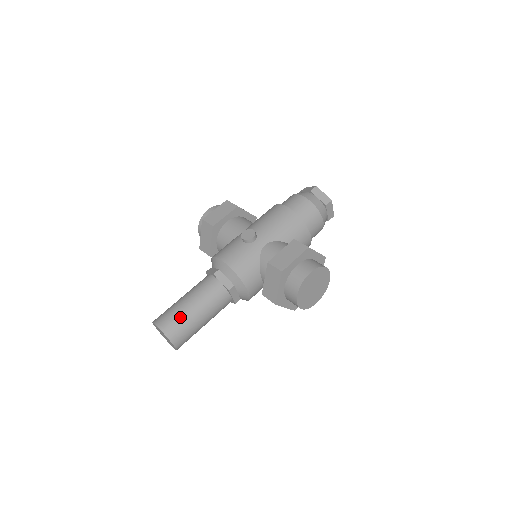
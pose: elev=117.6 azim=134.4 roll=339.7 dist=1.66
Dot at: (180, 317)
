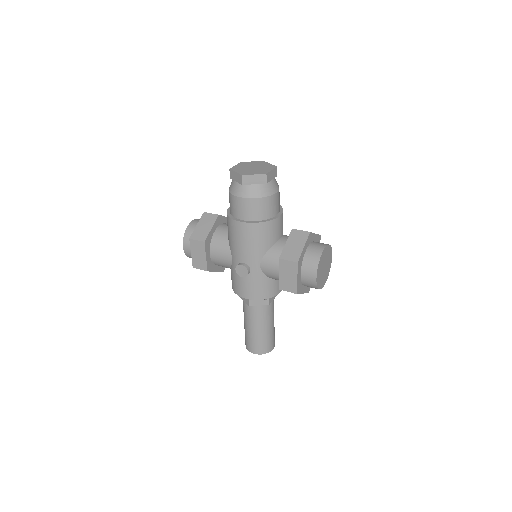
Dot at: (260, 341)
